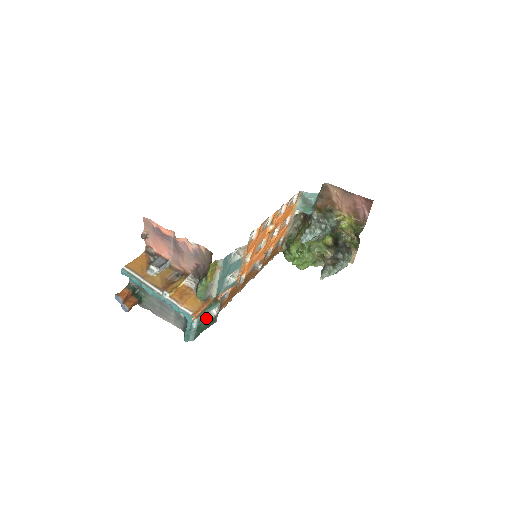
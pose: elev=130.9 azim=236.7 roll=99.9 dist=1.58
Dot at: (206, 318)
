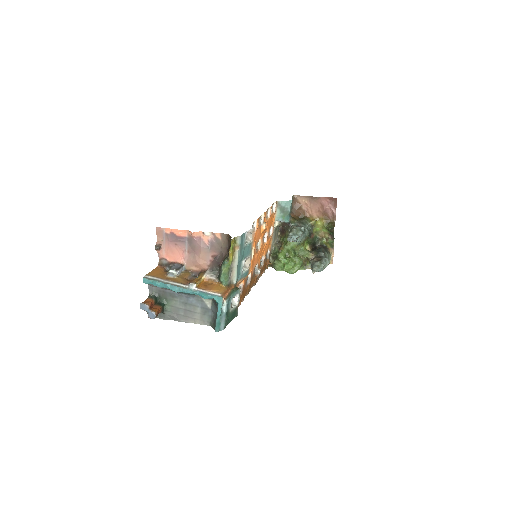
Dot at: (231, 306)
